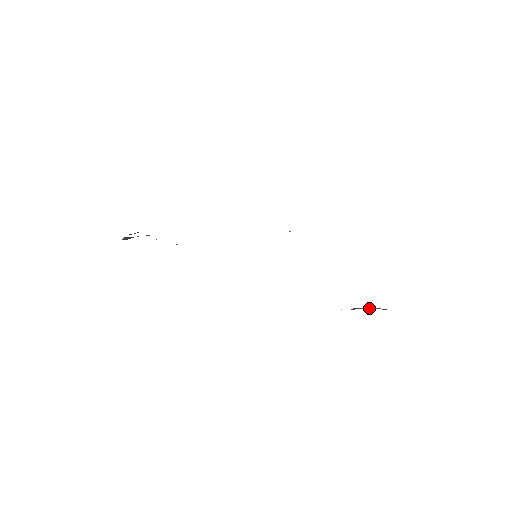
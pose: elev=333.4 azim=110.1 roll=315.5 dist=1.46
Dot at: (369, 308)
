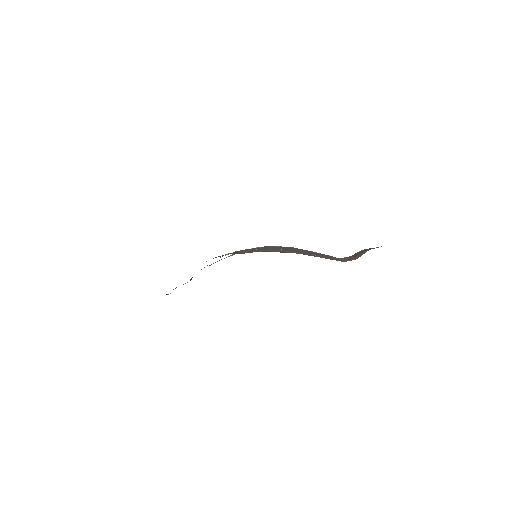
Dot at: (353, 257)
